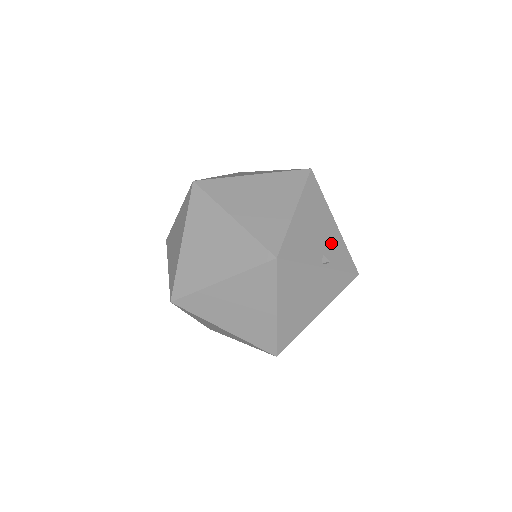
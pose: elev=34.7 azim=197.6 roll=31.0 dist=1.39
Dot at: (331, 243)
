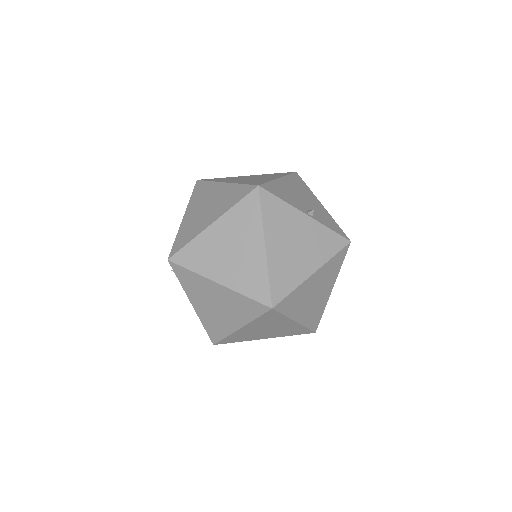
Dot at: (317, 210)
